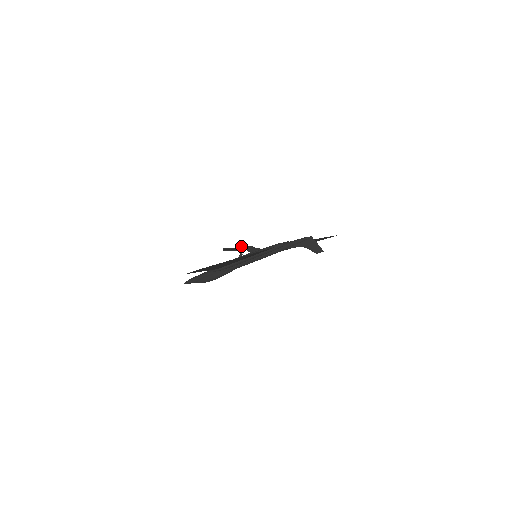
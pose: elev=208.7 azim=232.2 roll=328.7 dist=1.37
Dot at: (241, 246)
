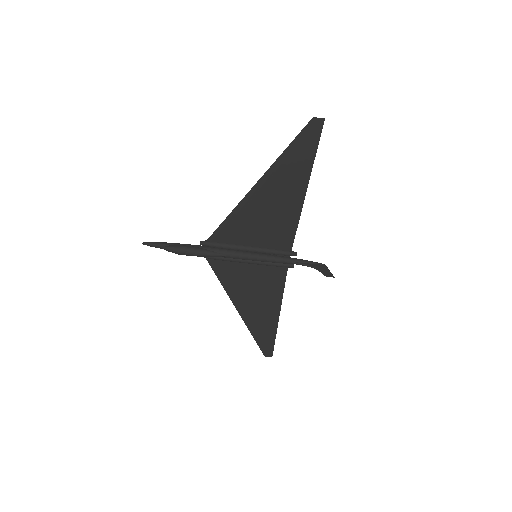
Dot at: occluded
